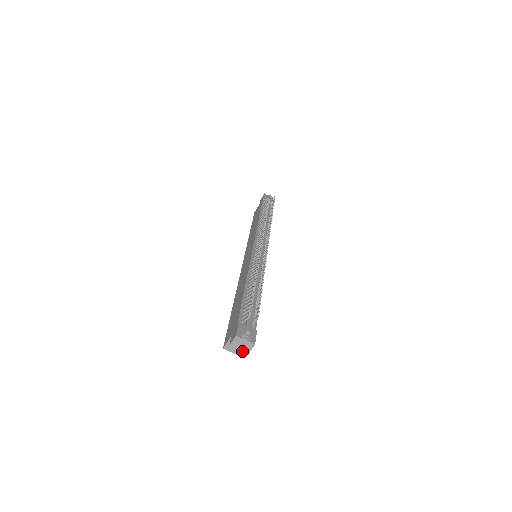
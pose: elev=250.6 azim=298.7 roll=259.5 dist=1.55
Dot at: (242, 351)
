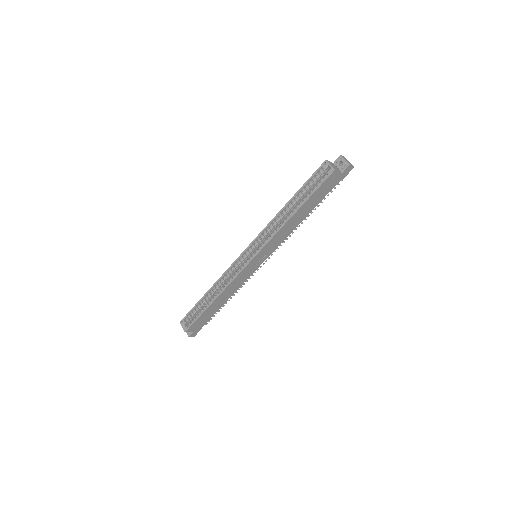
Dot at: (336, 170)
